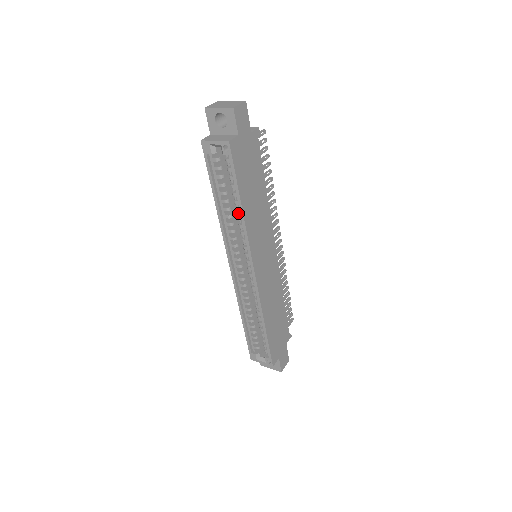
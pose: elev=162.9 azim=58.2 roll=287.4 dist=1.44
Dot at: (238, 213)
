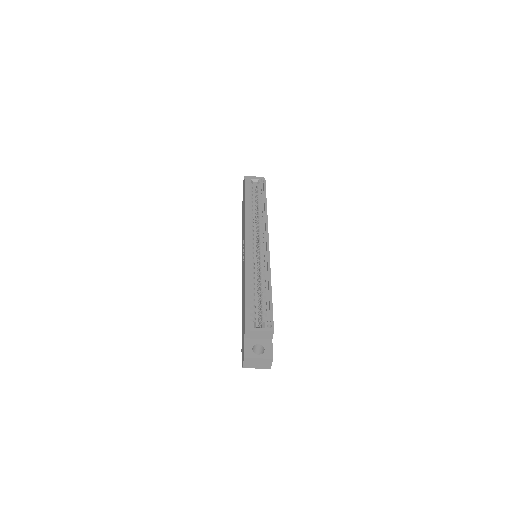
Dot at: (260, 212)
